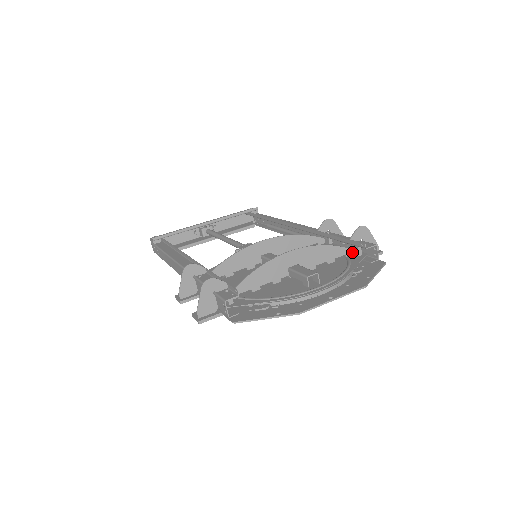
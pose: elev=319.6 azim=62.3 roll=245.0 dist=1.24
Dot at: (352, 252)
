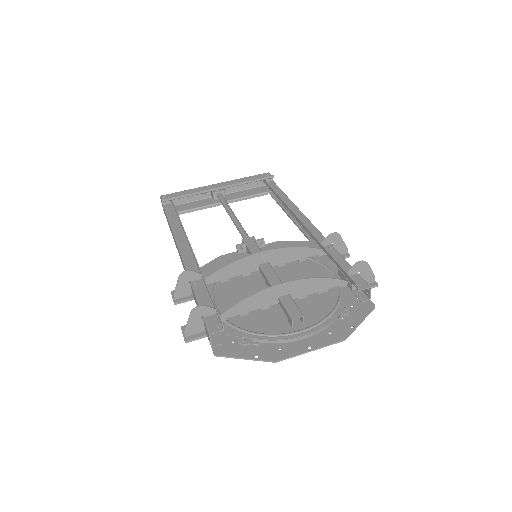
Dot at: (347, 283)
